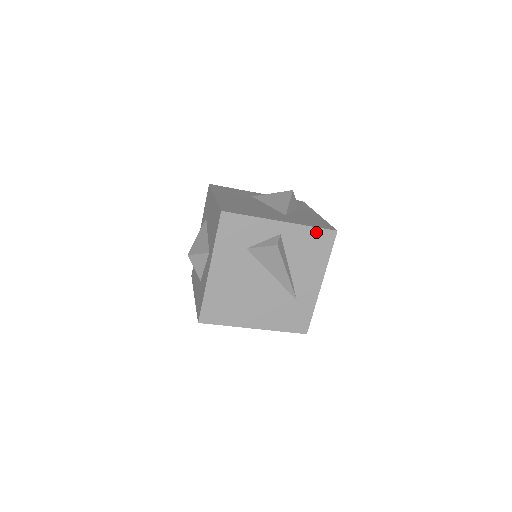
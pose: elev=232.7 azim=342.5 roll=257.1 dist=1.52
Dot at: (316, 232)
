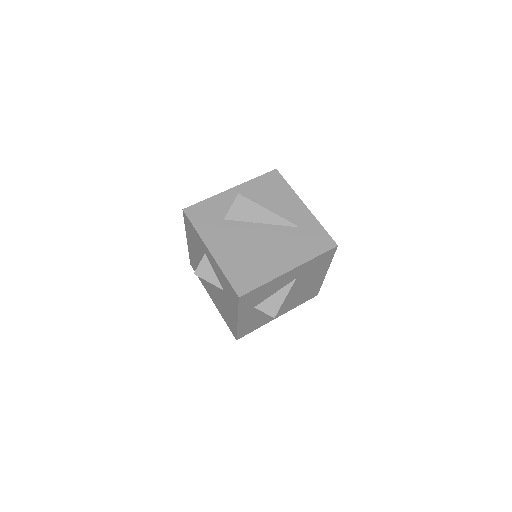
Dot at: (262, 179)
